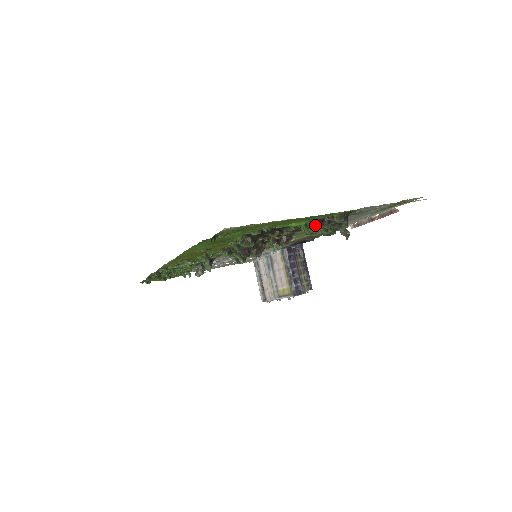
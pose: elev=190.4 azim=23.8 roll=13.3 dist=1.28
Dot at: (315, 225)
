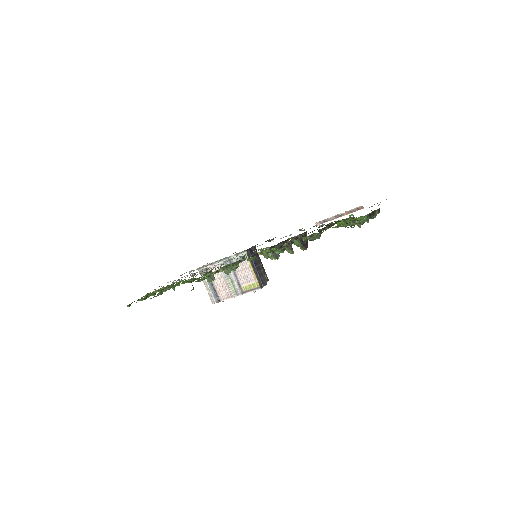
Dot at: (369, 217)
